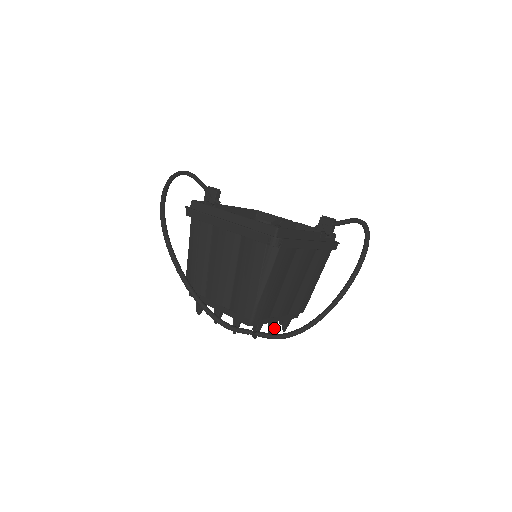
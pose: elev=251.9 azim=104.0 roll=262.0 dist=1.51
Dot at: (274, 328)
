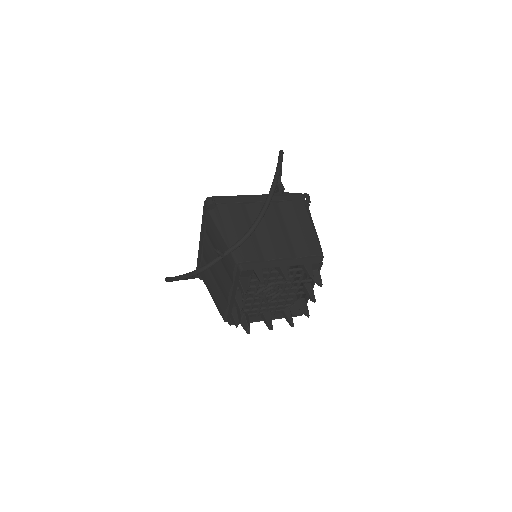
Dot at: (287, 273)
